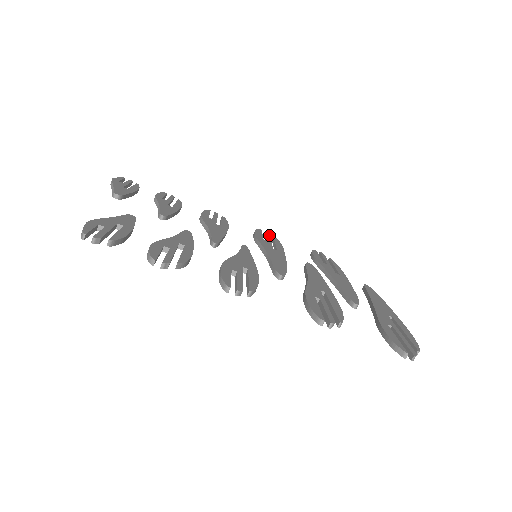
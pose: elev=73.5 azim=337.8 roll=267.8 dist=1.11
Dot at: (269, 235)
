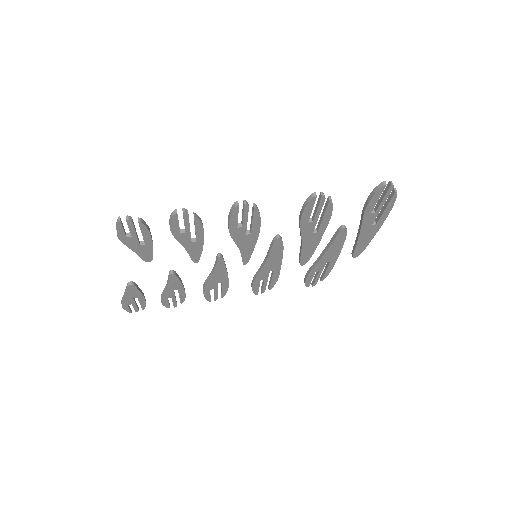
Dot at: occluded
